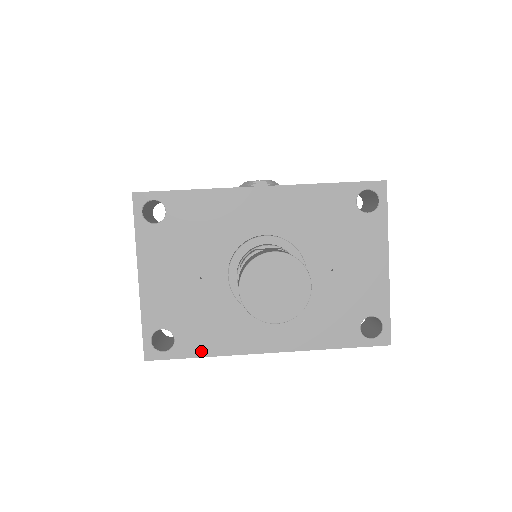
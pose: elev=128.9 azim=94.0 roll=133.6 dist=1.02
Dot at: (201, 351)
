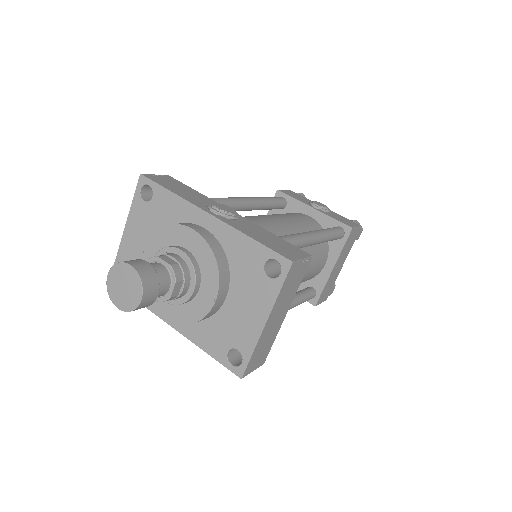
Dot at: occluded
